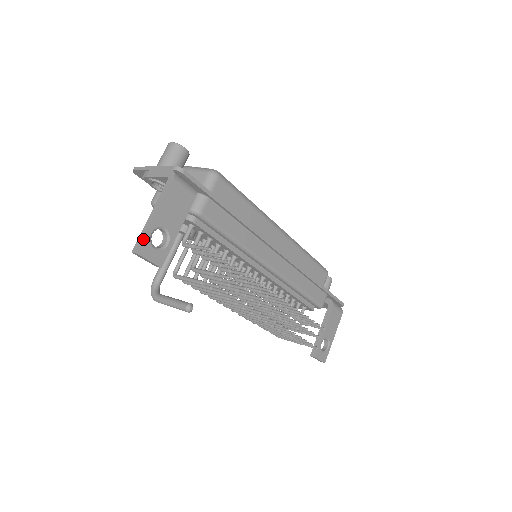
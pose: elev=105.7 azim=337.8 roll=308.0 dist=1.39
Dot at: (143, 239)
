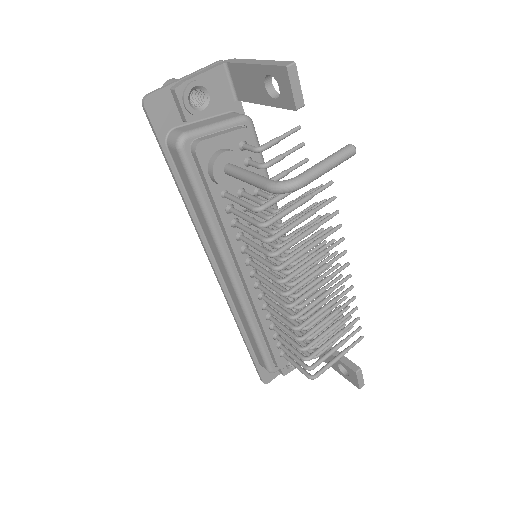
Dot at: (282, 61)
